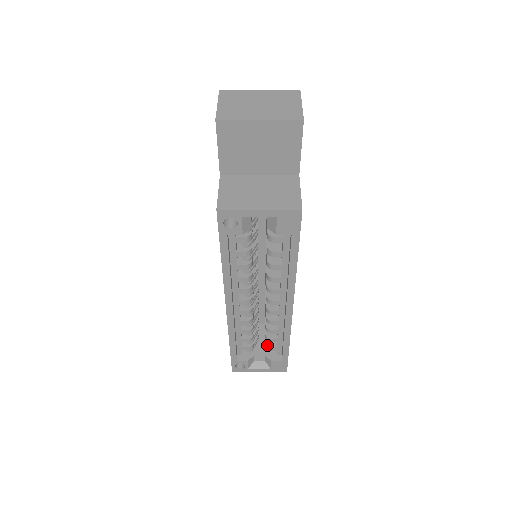
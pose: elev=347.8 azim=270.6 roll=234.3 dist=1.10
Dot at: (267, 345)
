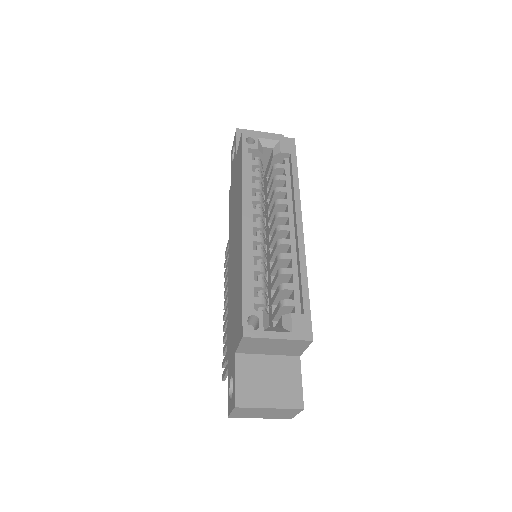
Dot at: (282, 300)
